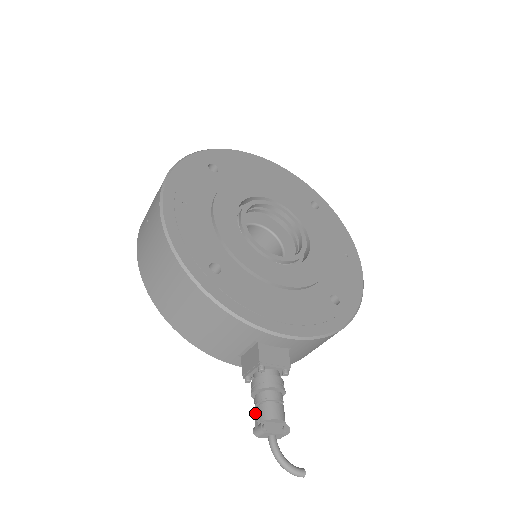
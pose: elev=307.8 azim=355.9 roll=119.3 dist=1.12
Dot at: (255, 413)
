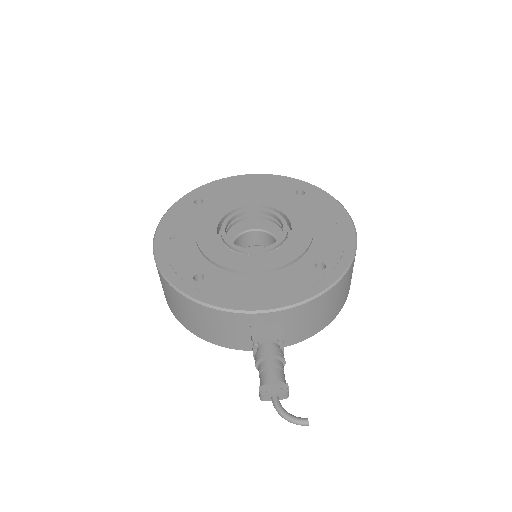
Dot at: occluded
